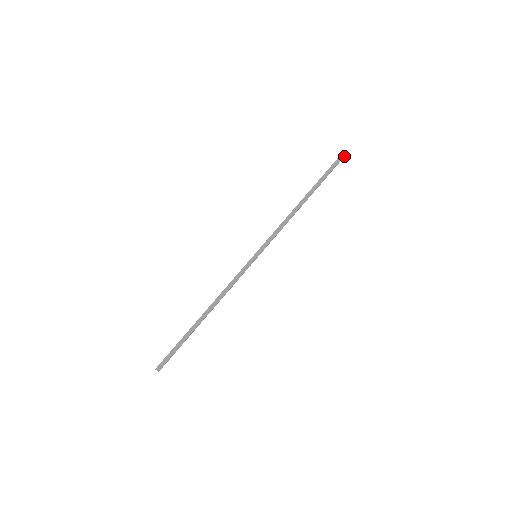
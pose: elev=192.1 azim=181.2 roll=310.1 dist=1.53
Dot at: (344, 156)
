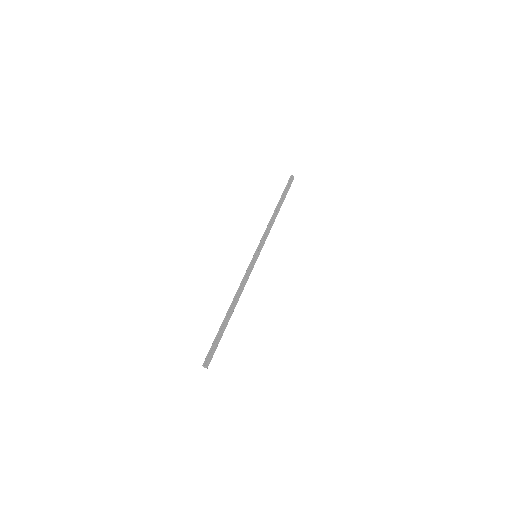
Dot at: (293, 178)
